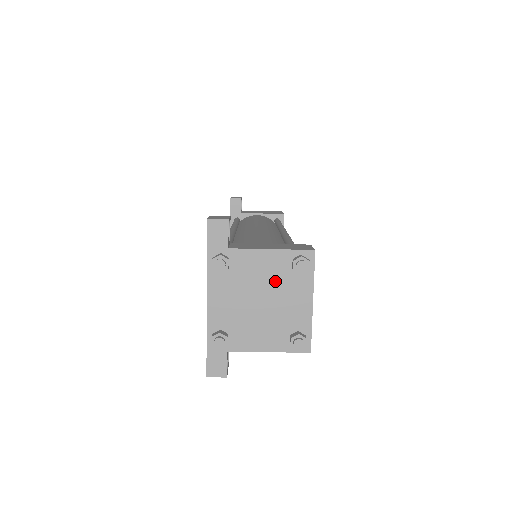
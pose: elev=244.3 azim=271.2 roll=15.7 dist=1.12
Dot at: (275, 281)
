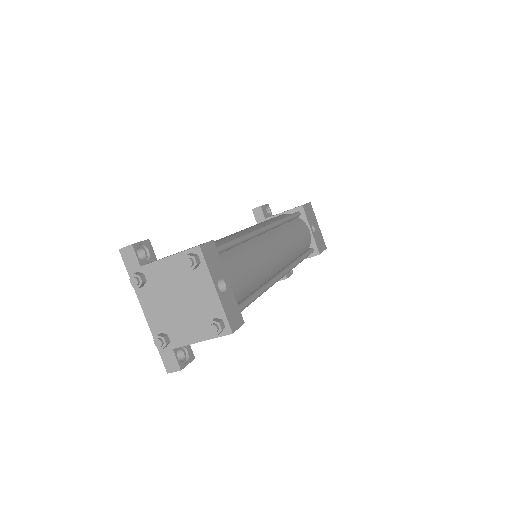
Dot at: (182, 281)
